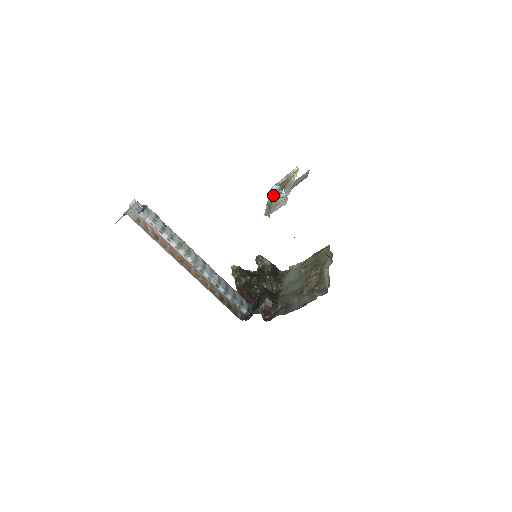
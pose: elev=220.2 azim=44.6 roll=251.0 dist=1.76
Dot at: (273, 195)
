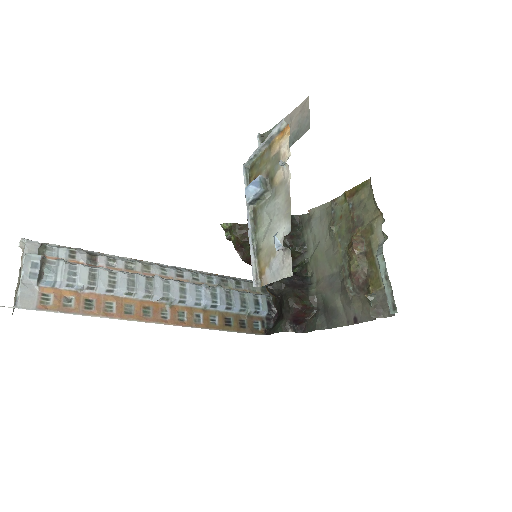
Dot at: (254, 202)
